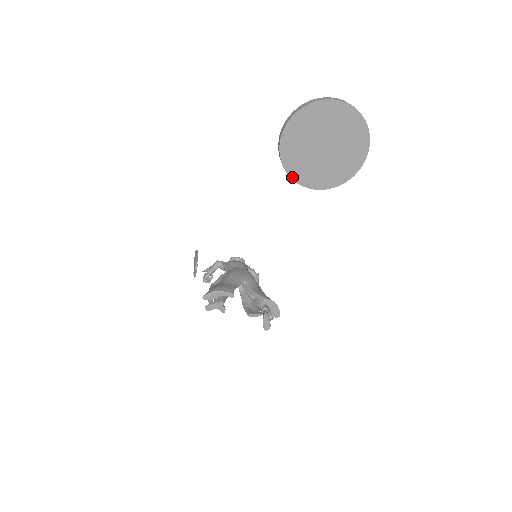
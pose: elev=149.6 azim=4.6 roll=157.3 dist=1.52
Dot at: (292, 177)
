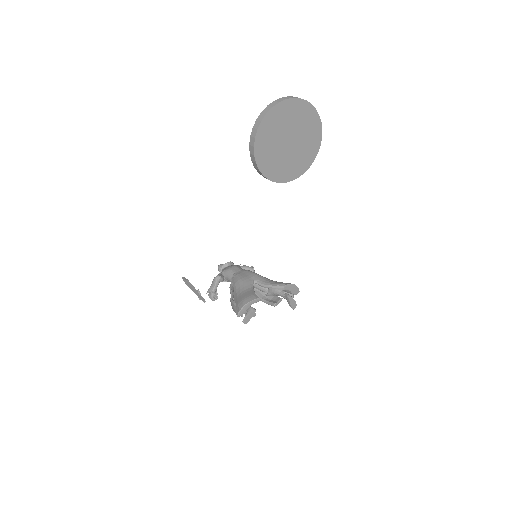
Dot at: (274, 180)
